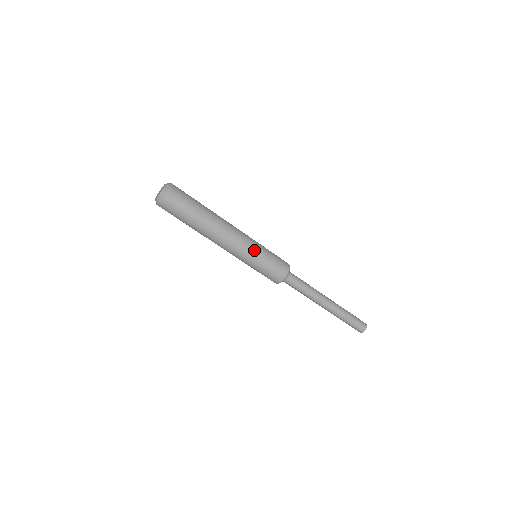
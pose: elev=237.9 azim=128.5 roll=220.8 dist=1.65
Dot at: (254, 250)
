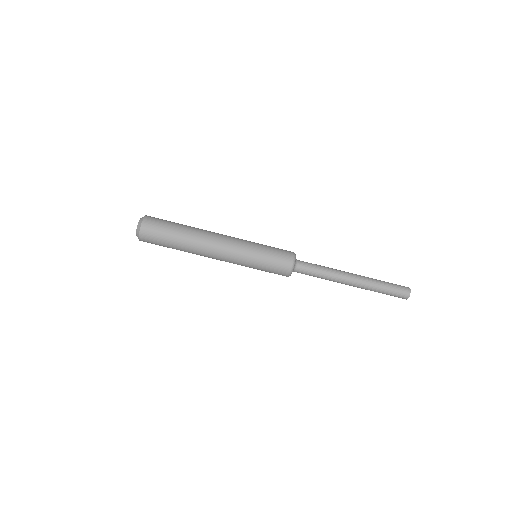
Dot at: (248, 249)
